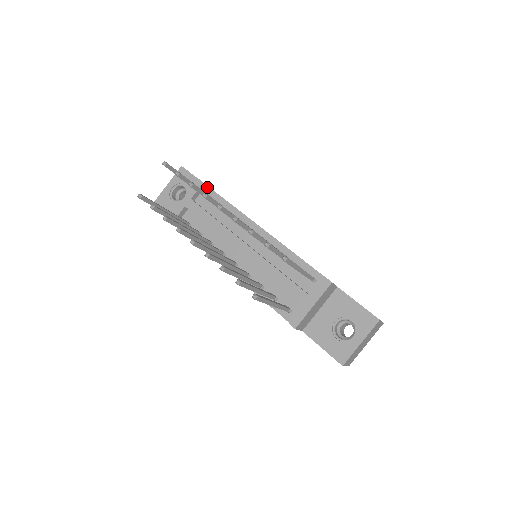
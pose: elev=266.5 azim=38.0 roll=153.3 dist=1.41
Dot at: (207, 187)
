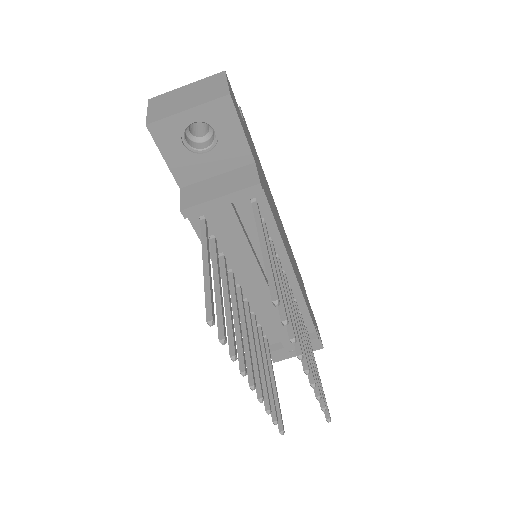
Dot at: occluded
